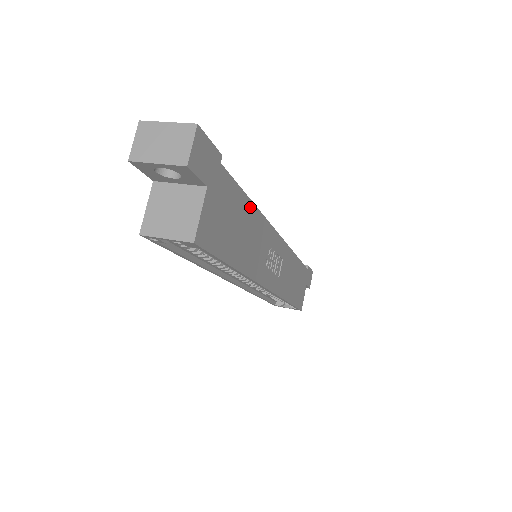
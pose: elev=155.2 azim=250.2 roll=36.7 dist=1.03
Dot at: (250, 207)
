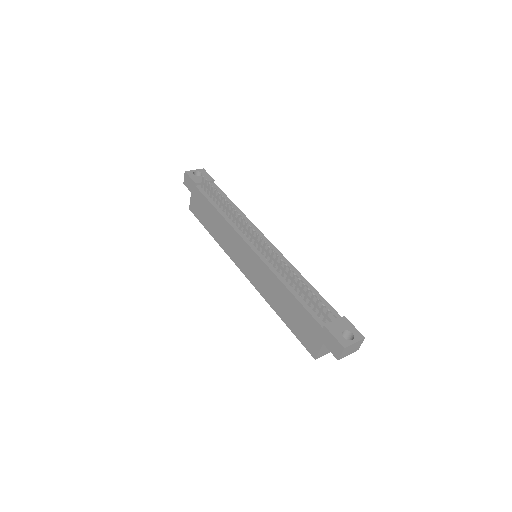
Dot at: (309, 286)
